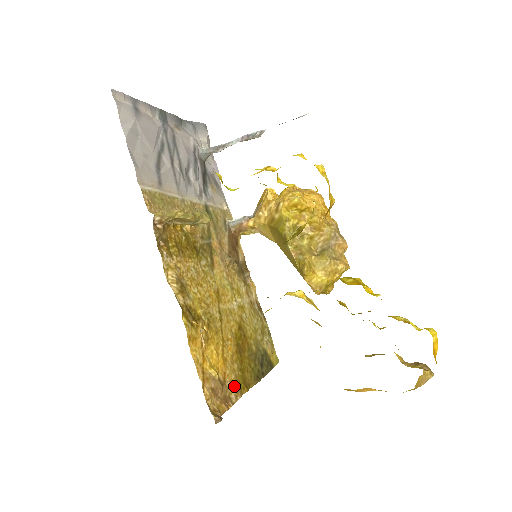
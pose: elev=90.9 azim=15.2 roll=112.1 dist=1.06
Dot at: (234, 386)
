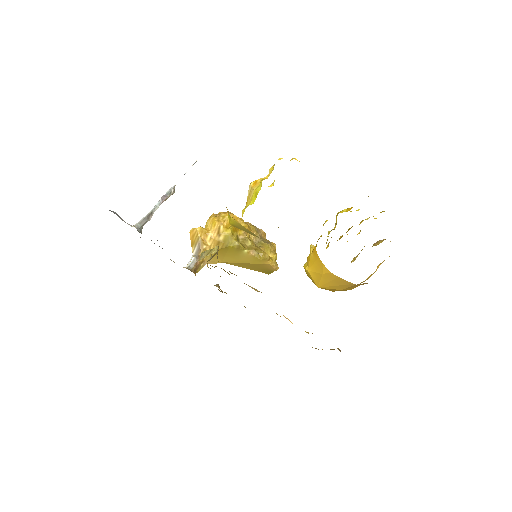
Dot at: occluded
